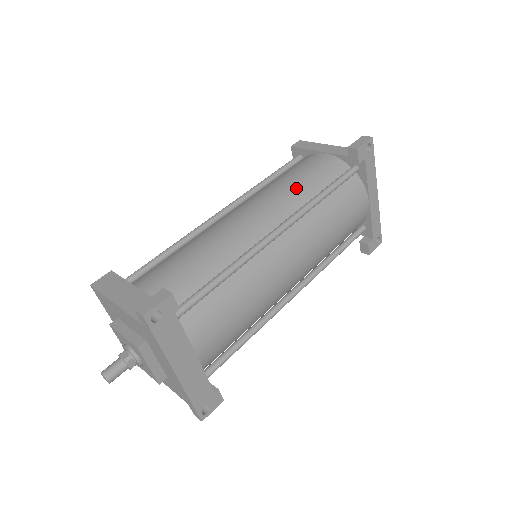
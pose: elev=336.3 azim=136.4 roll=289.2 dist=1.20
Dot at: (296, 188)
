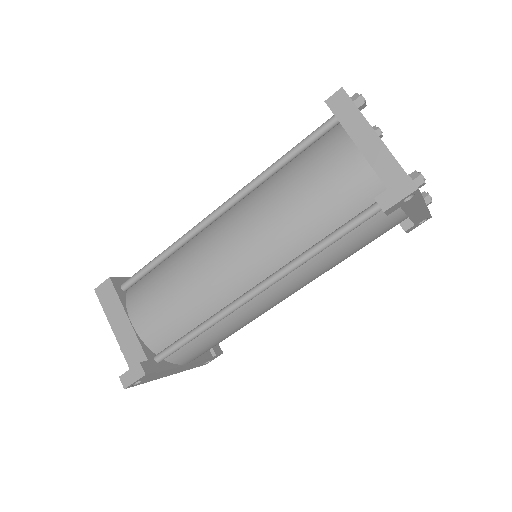
Dot at: (299, 223)
